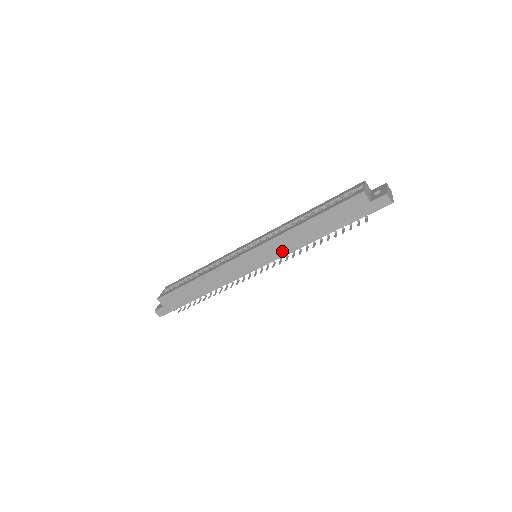
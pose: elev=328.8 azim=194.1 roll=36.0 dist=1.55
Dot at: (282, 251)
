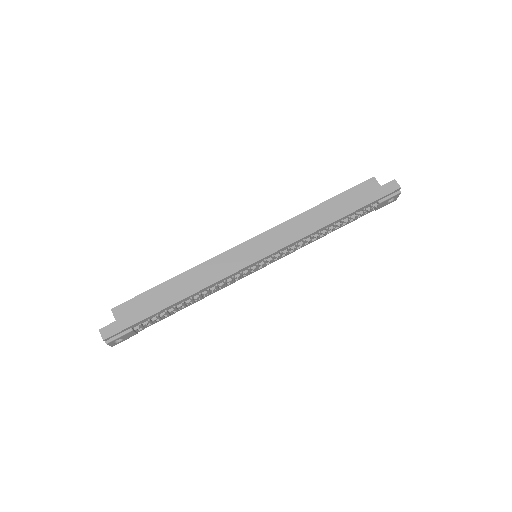
Dot at: (291, 237)
